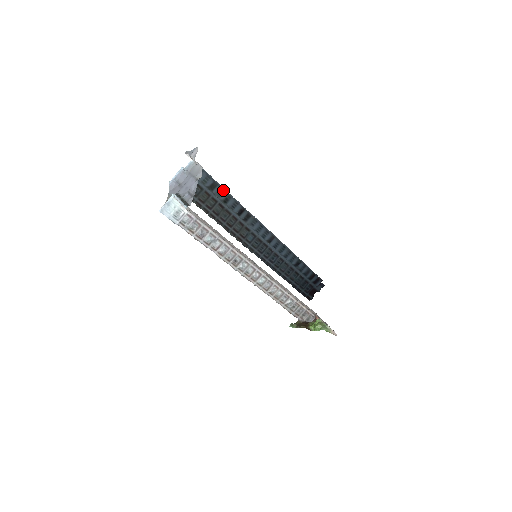
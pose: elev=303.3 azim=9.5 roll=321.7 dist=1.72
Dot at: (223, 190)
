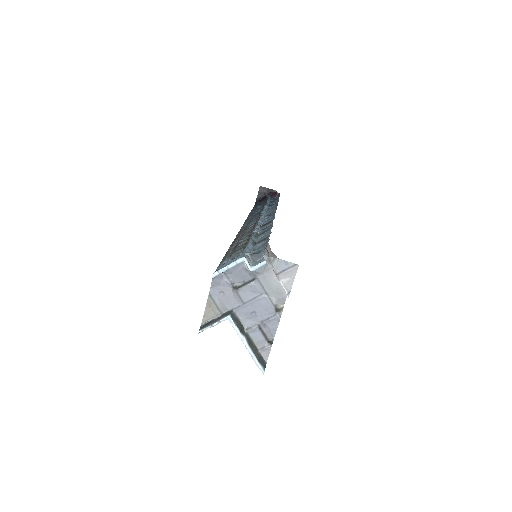
Dot at: occluded
